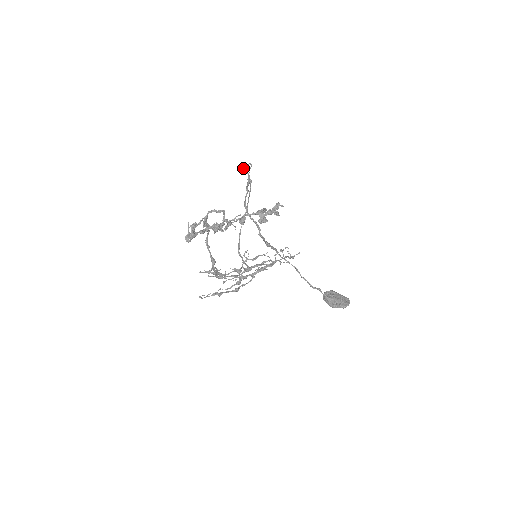
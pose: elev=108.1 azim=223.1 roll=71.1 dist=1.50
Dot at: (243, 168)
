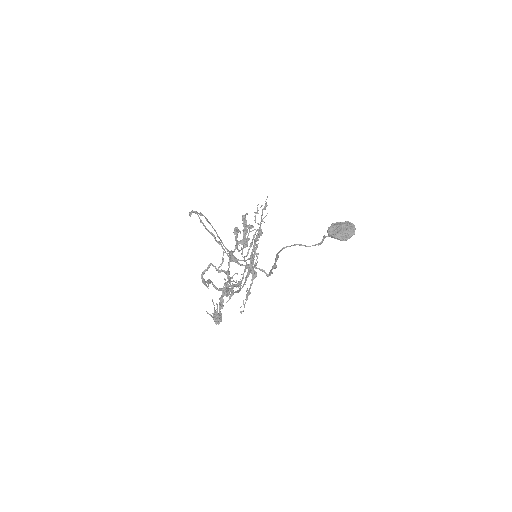
Dot at: occluded
